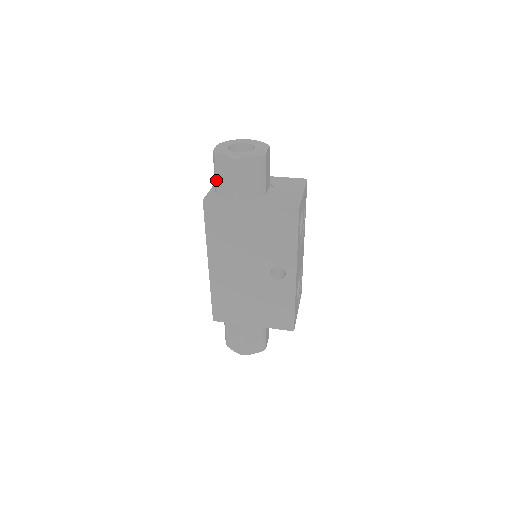
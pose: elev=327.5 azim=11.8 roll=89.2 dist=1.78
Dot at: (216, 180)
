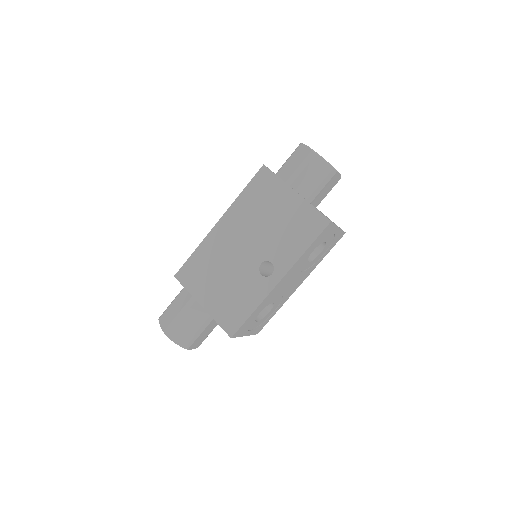
Dot at: (284, 164)
